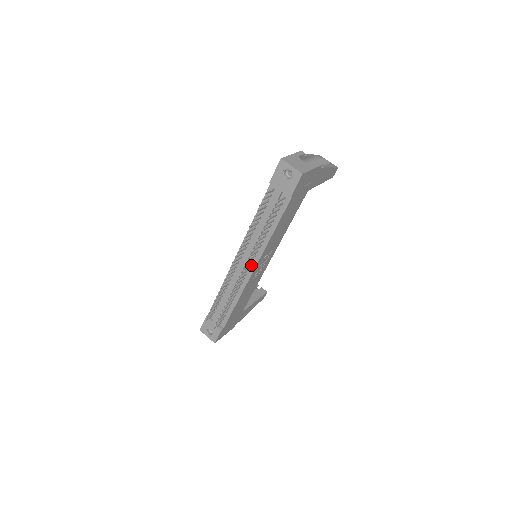
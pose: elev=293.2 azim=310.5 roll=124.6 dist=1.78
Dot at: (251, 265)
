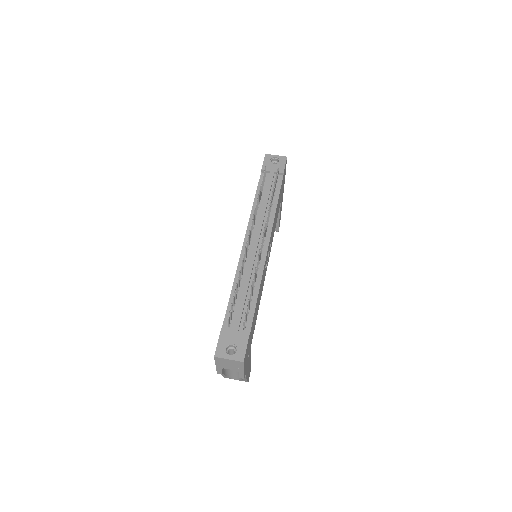
Dot at: (264, 241)
